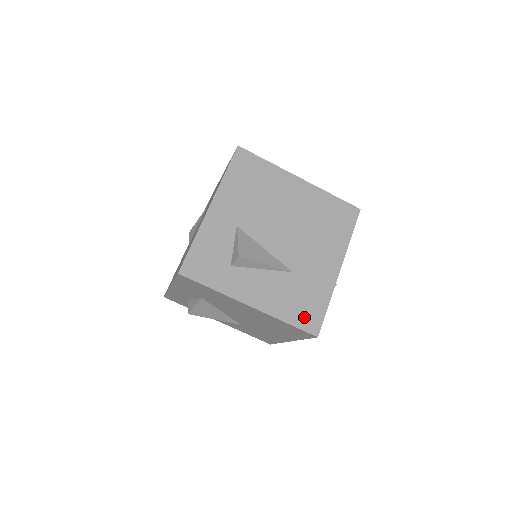
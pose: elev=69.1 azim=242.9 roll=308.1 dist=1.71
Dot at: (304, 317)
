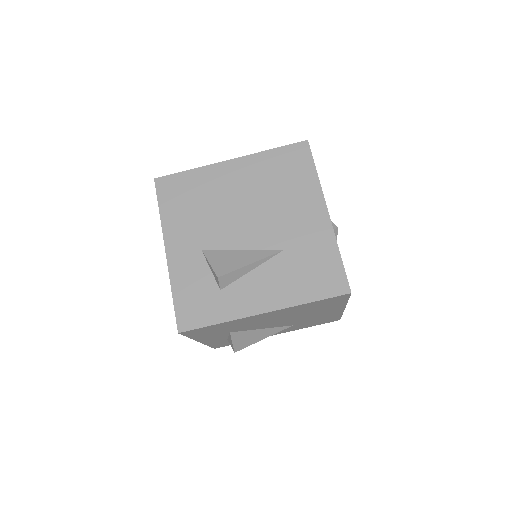
Dot at: (324, 284)
